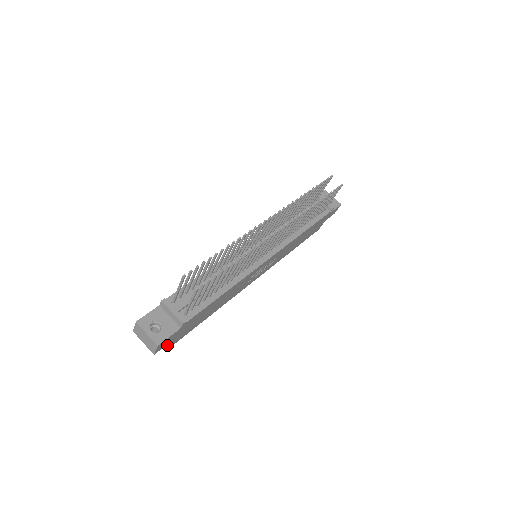
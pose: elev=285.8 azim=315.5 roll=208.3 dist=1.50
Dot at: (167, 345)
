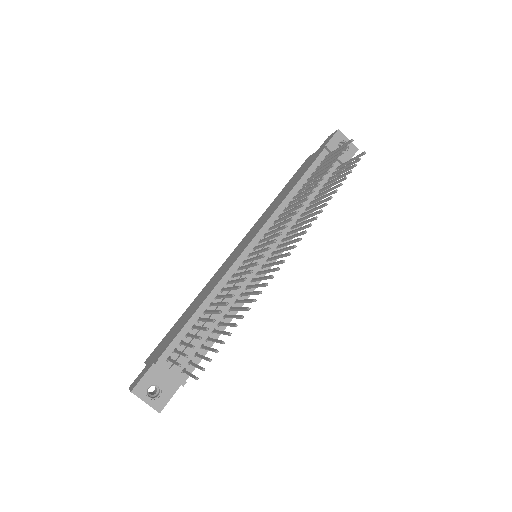
Dot at: occluded
